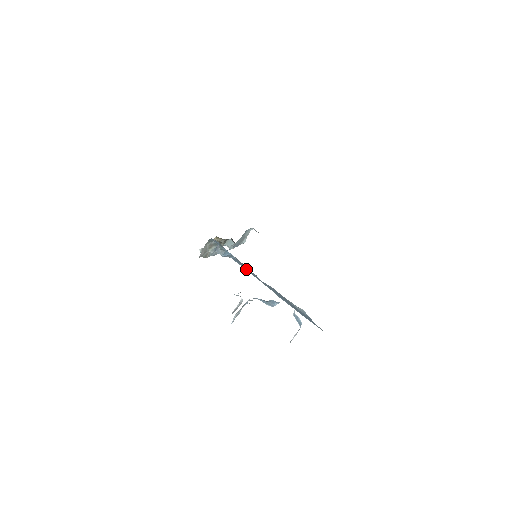
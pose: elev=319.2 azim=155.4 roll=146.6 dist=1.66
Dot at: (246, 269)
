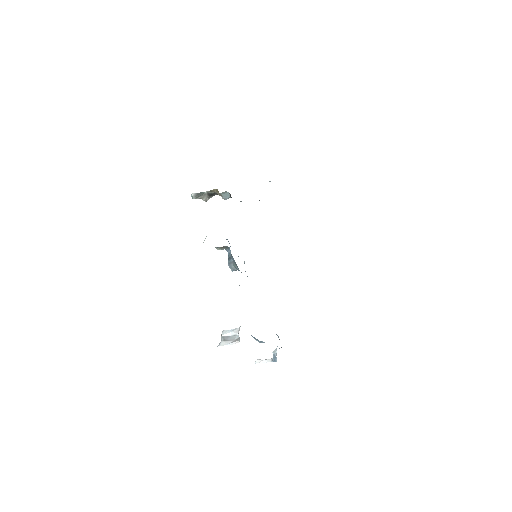
Dot at: occluded
